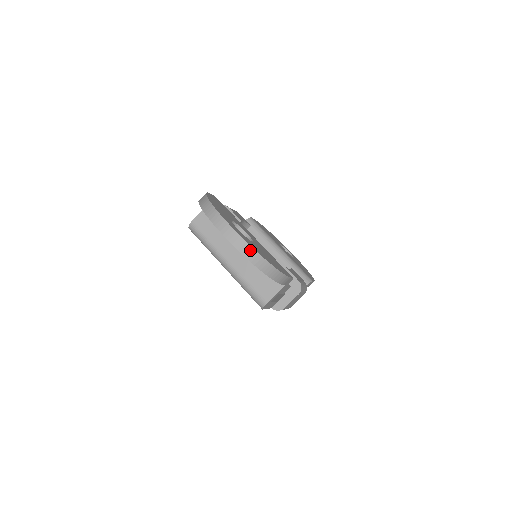
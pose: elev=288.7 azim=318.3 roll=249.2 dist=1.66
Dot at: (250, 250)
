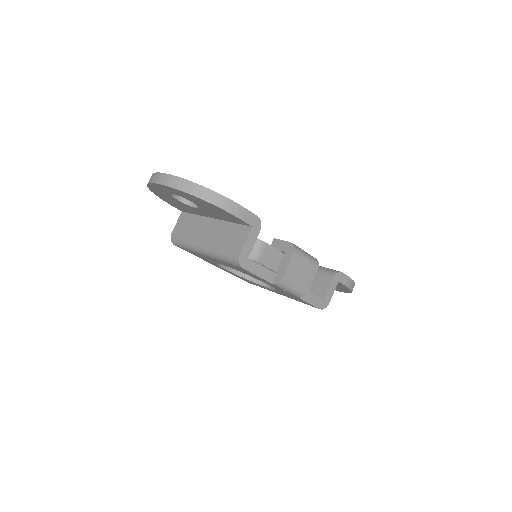
Dot at: (179, 181)
